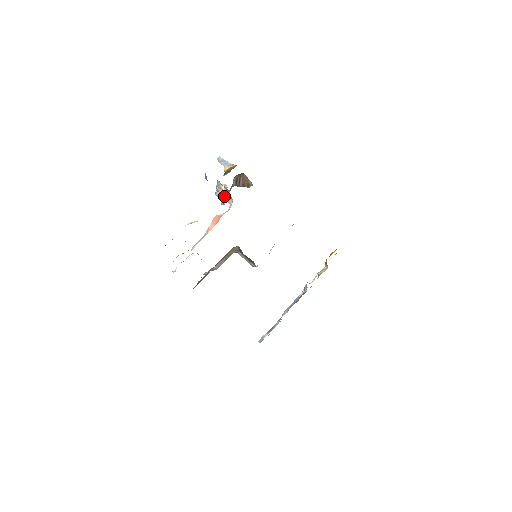
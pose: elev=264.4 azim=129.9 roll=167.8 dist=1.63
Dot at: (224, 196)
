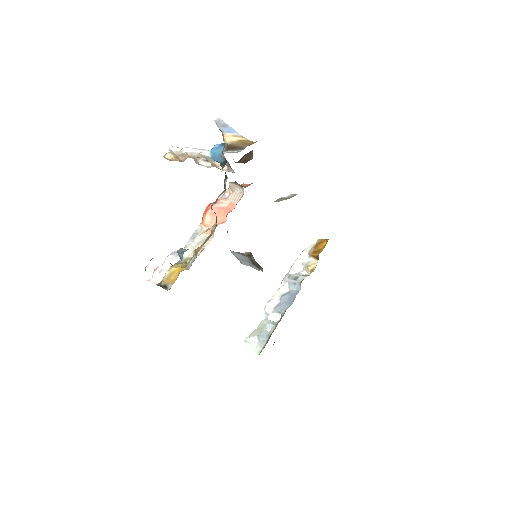
Dot at: (201, 164)
